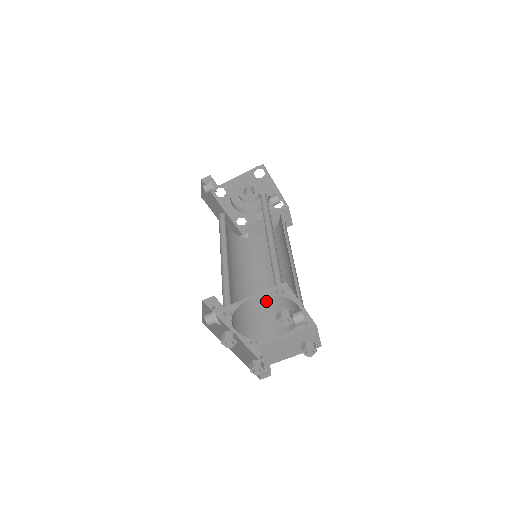
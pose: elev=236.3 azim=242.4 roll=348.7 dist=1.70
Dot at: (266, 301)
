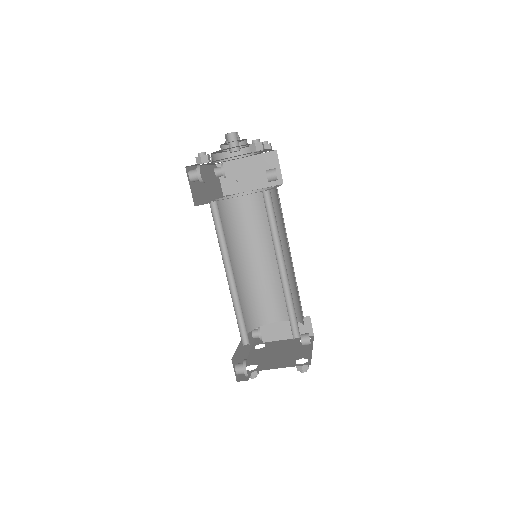
Dot at: (261, 283)
